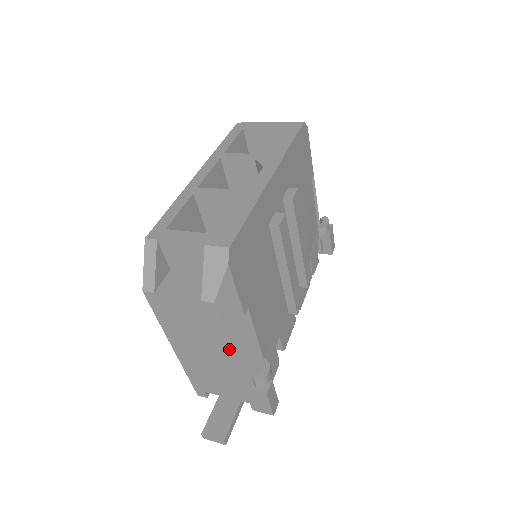
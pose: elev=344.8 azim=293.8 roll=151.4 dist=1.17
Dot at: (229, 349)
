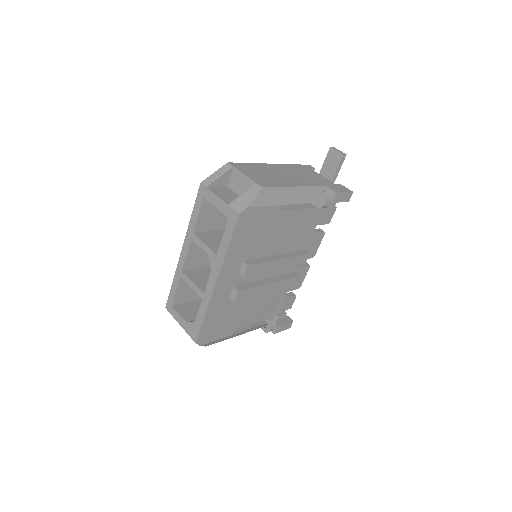
Dot at: occluded
